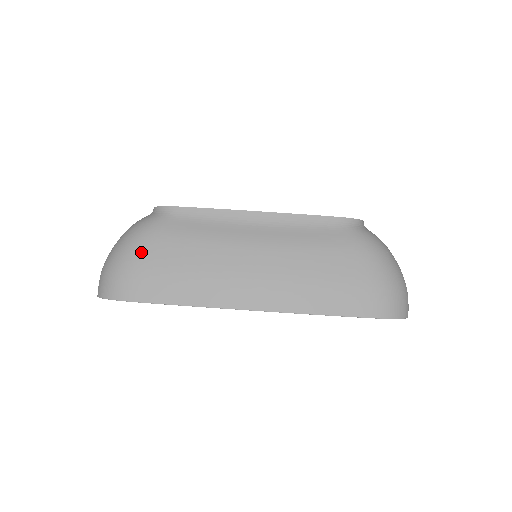
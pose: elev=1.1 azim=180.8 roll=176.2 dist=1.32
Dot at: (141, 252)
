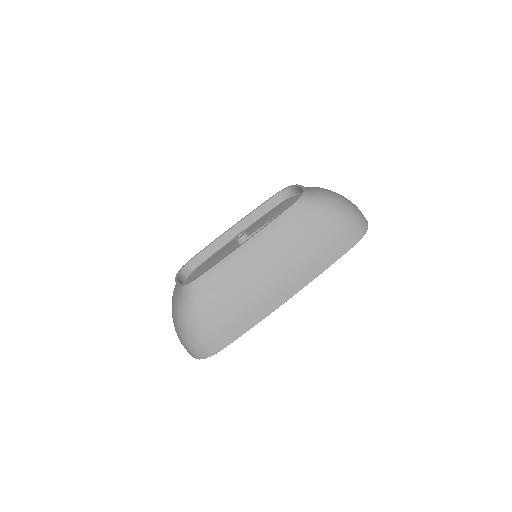
Dot at: (204, 321)
